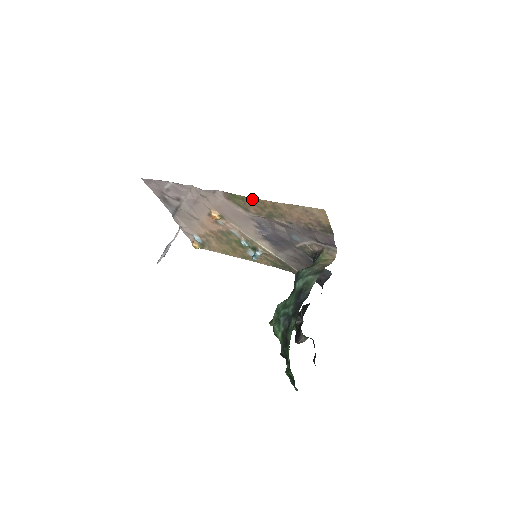
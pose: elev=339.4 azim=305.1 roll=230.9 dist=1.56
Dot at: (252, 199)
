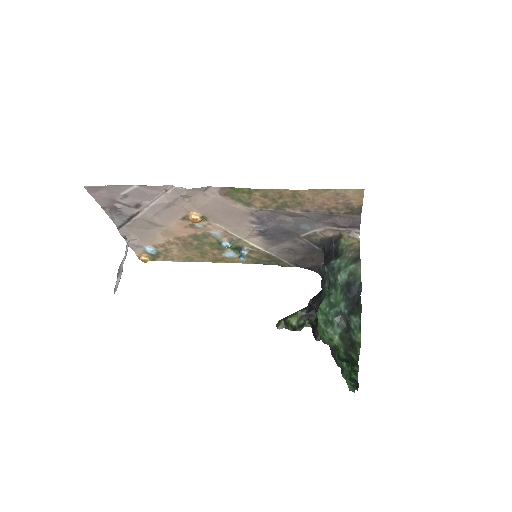
Dot at: (264, 190)
